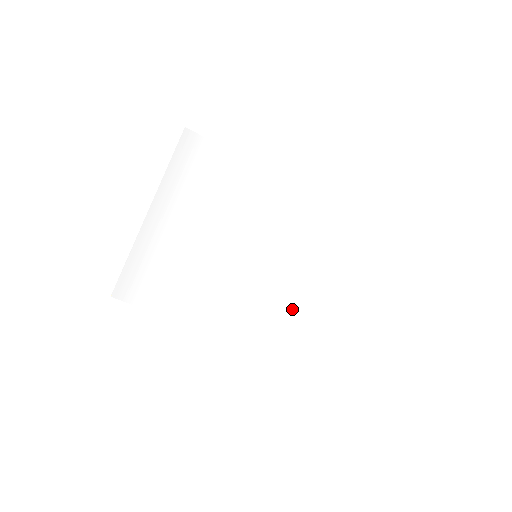
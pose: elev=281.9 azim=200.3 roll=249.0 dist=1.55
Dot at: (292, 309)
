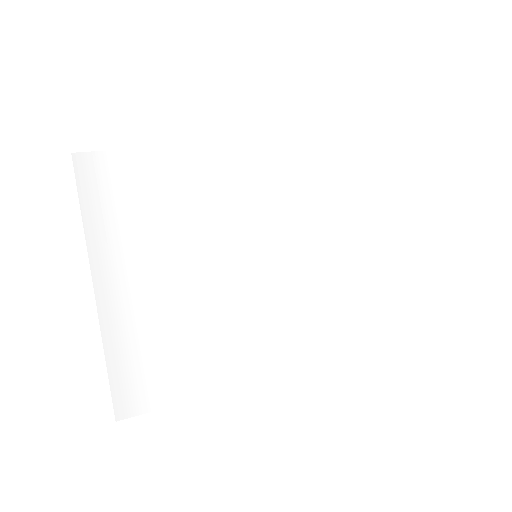
Dot at: (333, 290)
